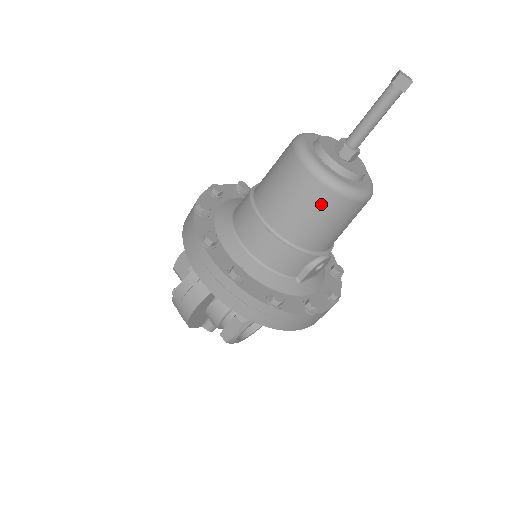
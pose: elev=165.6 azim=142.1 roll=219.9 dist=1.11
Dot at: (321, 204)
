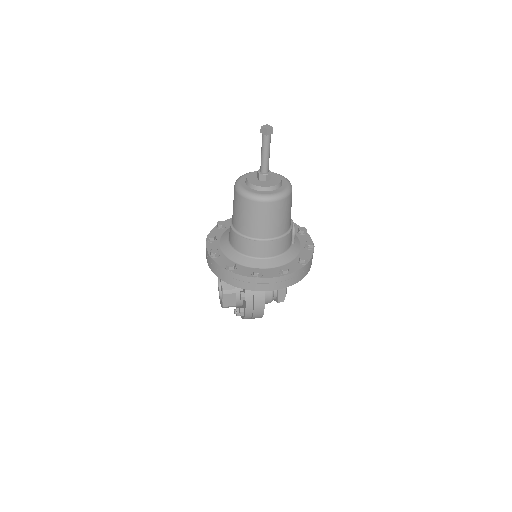
Dot at: (285, 207)
